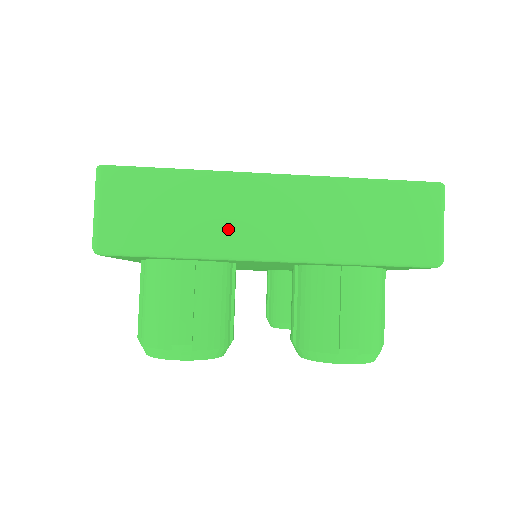
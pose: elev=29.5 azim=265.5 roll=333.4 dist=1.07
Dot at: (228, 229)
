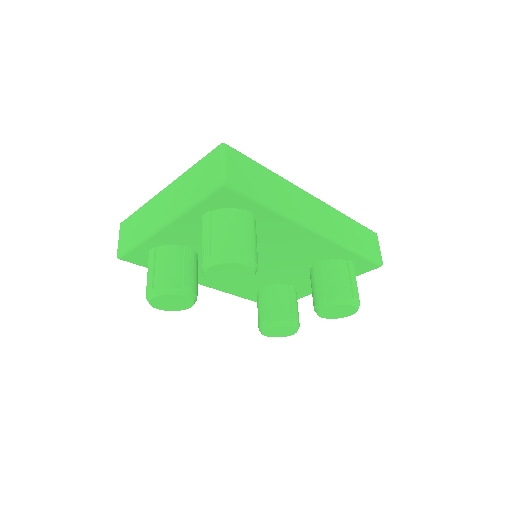
Dot at: (150, 222)
